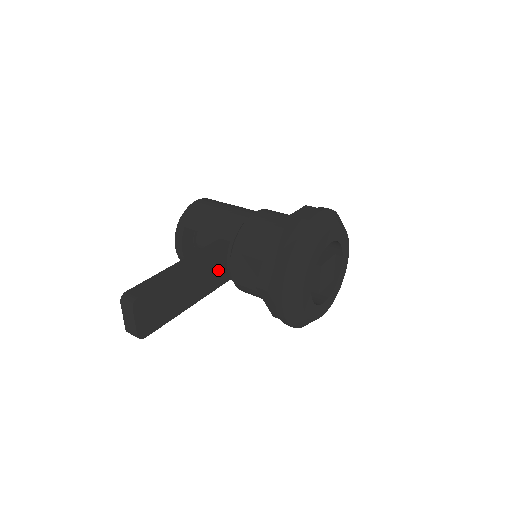
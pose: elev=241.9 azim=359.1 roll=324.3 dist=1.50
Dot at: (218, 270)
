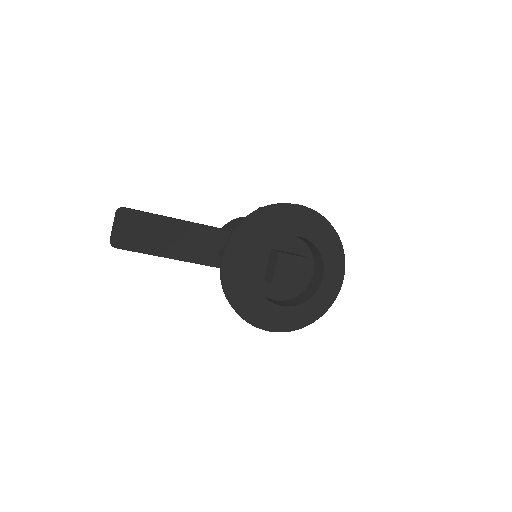
Dot at: (215, 249)
